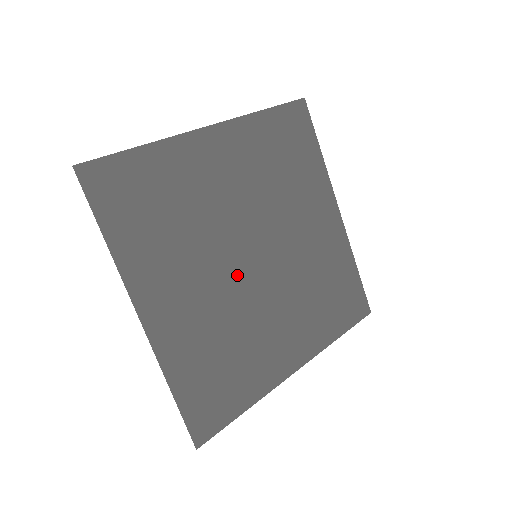
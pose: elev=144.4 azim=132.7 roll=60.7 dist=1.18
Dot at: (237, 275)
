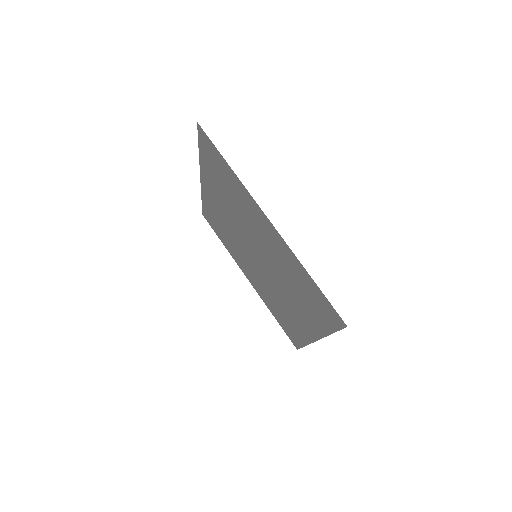
Dot at: (262, 255)
